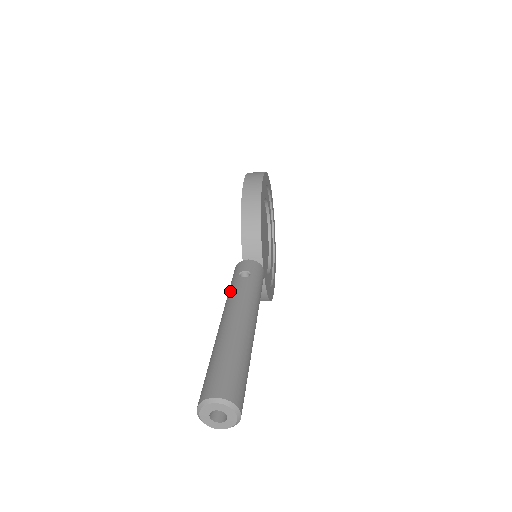
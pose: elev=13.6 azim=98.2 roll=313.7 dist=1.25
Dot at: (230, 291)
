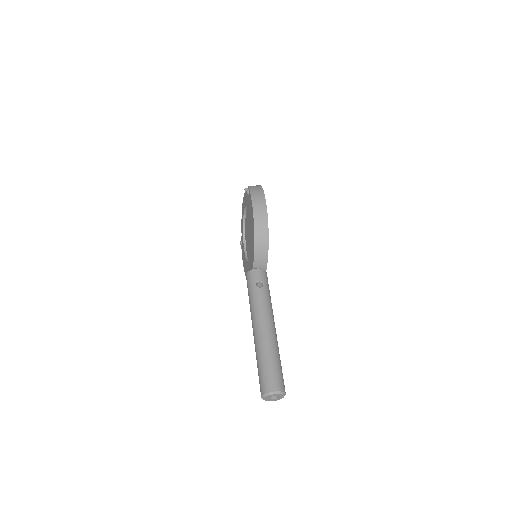
Dot at: (254, 300)
